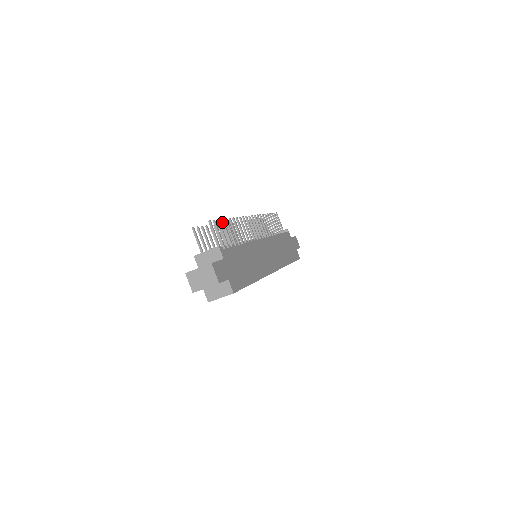
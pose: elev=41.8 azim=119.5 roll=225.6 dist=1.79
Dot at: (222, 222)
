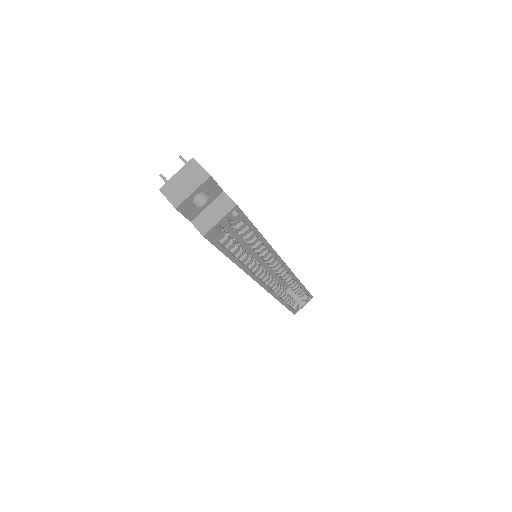
Dot at: occluded
